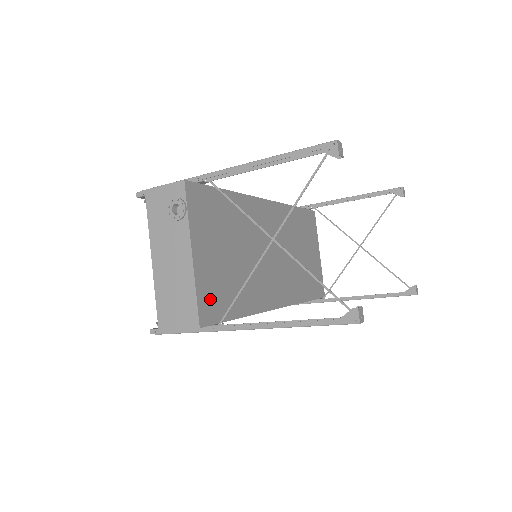
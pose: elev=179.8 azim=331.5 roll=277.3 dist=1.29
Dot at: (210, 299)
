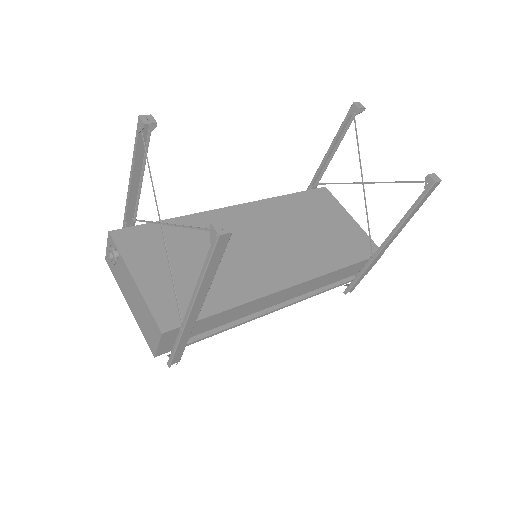
Dot at: (171, 307)
